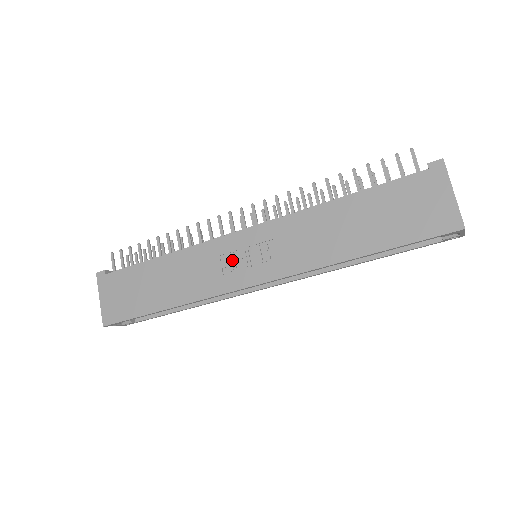
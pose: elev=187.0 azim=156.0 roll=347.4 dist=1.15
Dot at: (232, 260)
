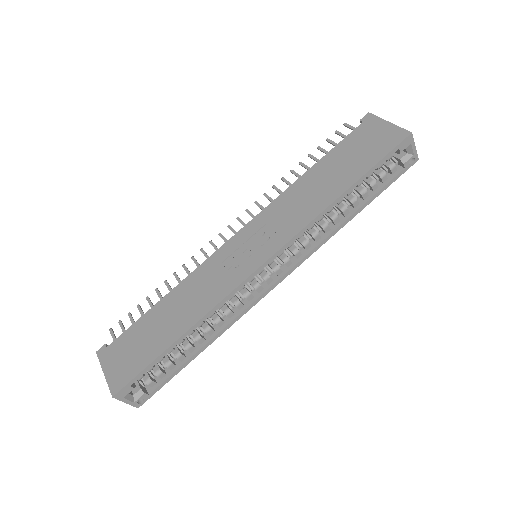
Dot at: (235, 259)
